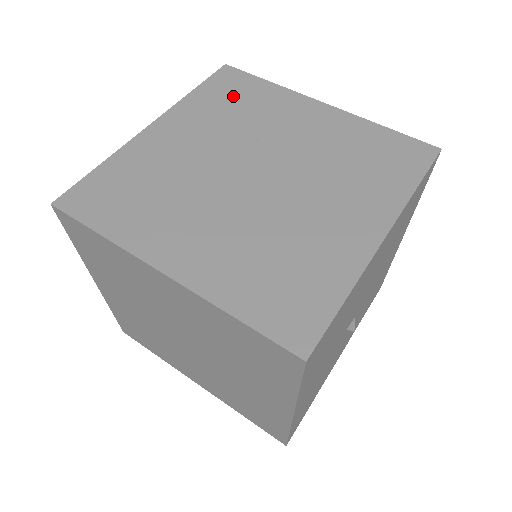
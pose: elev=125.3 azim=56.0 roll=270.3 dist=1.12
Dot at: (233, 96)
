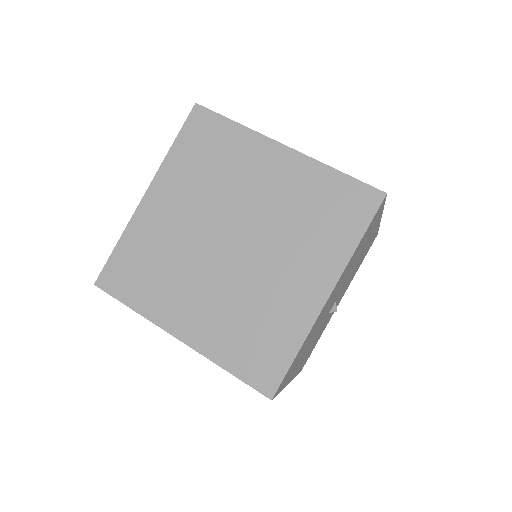
Dot at: (206, 148)
